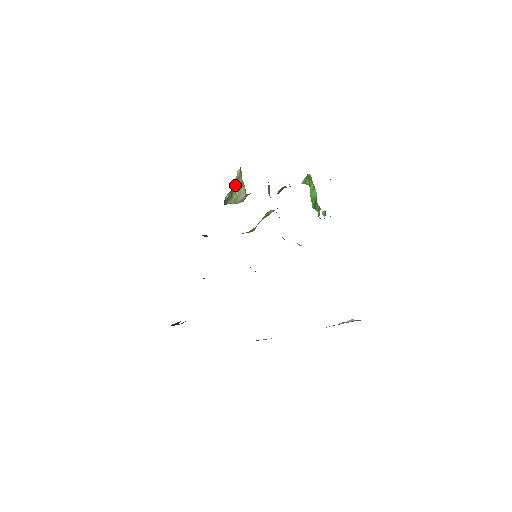
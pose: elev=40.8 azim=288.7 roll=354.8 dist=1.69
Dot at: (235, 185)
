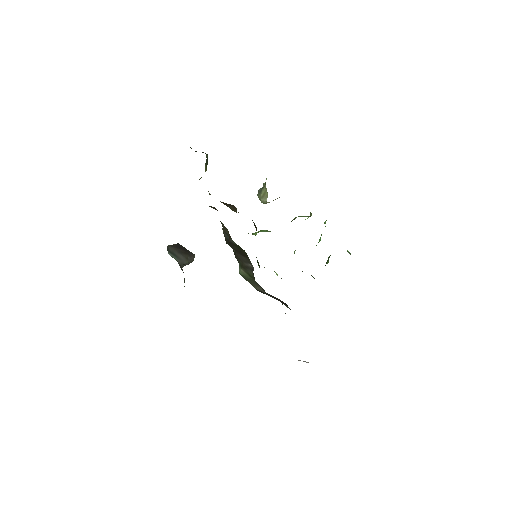
Dot at: (264, 186)
